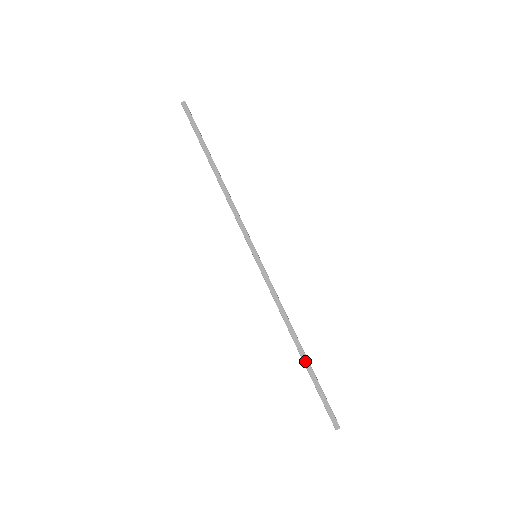
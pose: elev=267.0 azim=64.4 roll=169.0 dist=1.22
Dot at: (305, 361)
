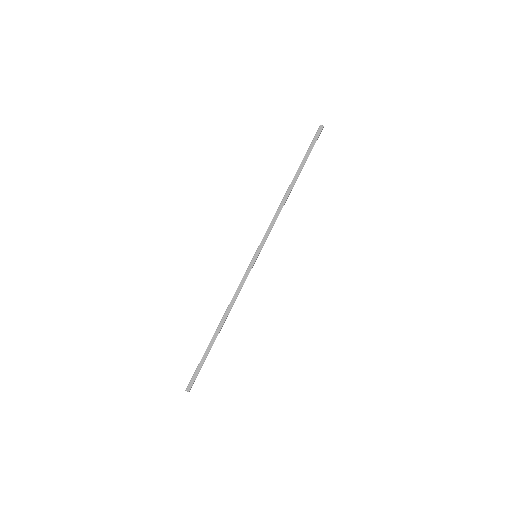
Dot at: (213, 339)
